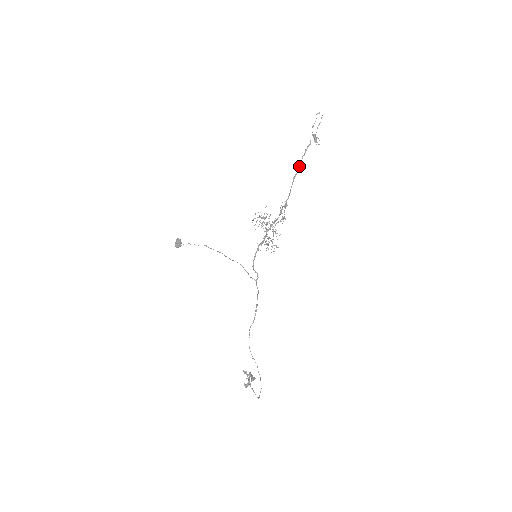
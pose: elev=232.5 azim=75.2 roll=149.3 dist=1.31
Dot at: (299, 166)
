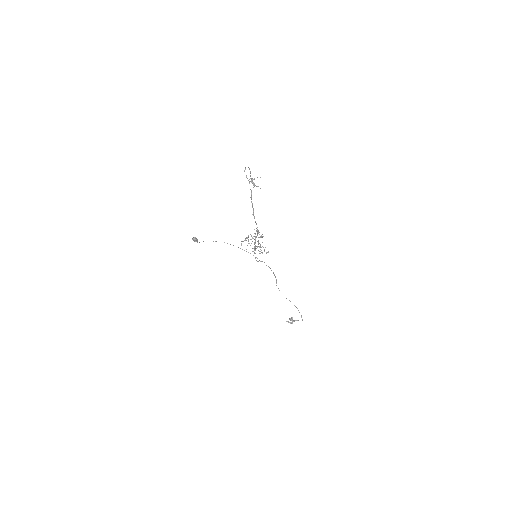
Dot at: occluded
